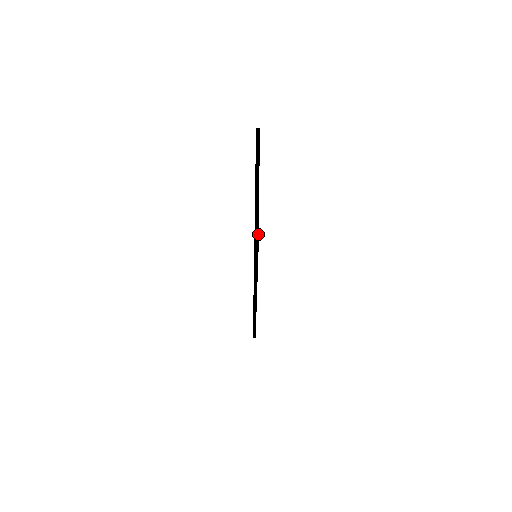
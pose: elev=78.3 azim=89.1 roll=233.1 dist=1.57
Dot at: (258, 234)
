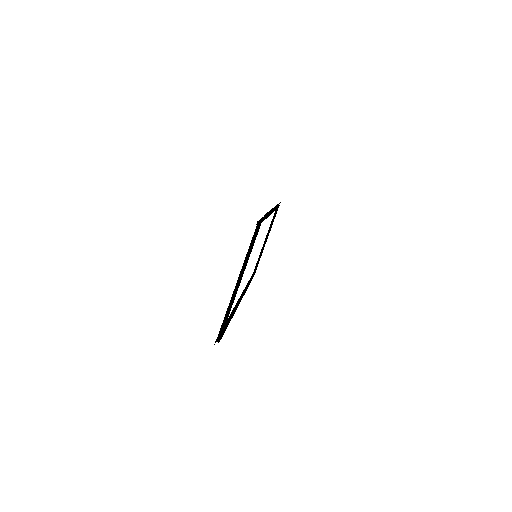
Dot at: (221, 335)
